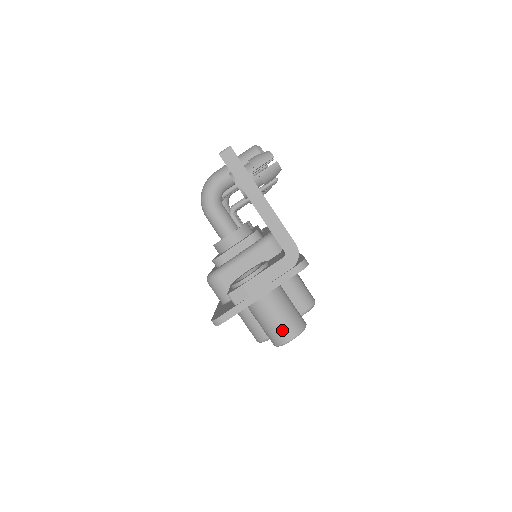
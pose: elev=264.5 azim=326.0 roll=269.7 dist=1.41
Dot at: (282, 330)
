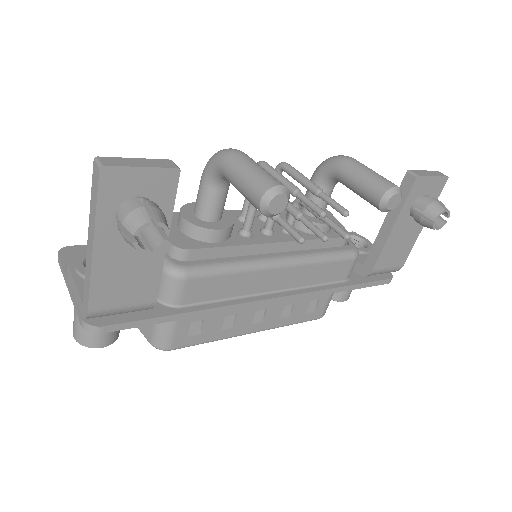
Dot at: (74, 323)
